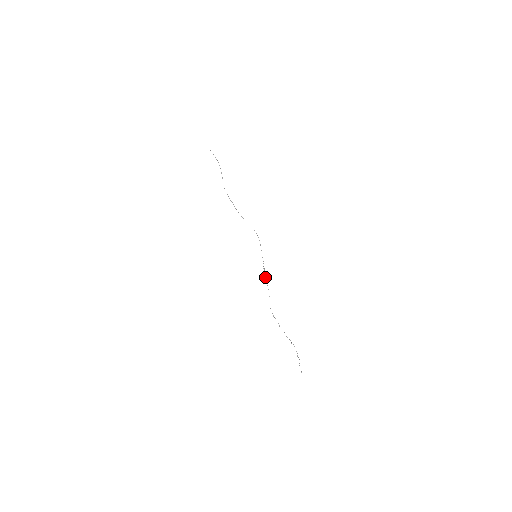
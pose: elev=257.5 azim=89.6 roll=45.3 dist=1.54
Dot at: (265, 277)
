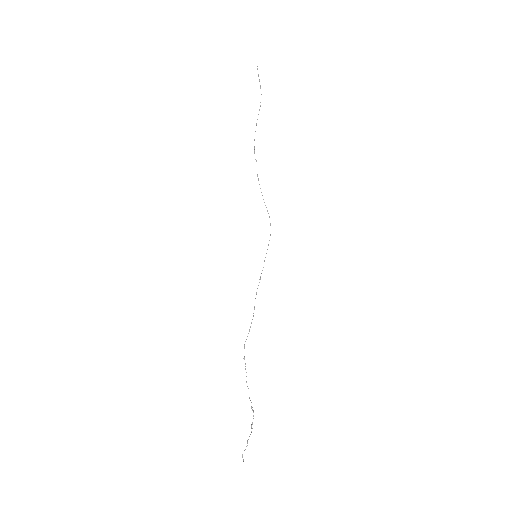
Dot at: (256, 294)
